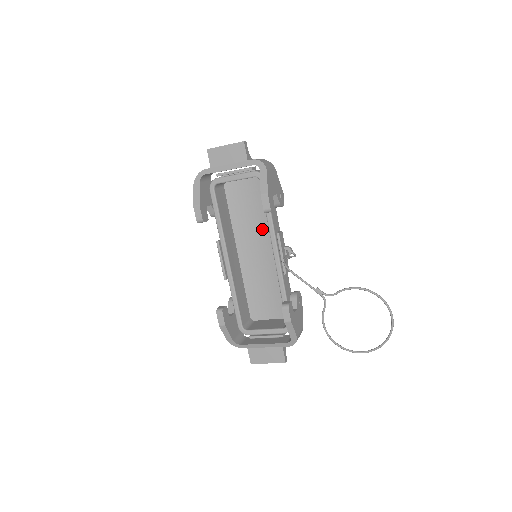
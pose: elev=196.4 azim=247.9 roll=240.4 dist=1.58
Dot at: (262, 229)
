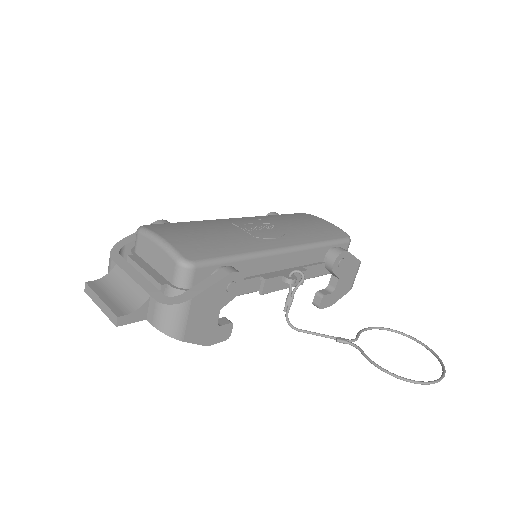
Dot at: occluded
